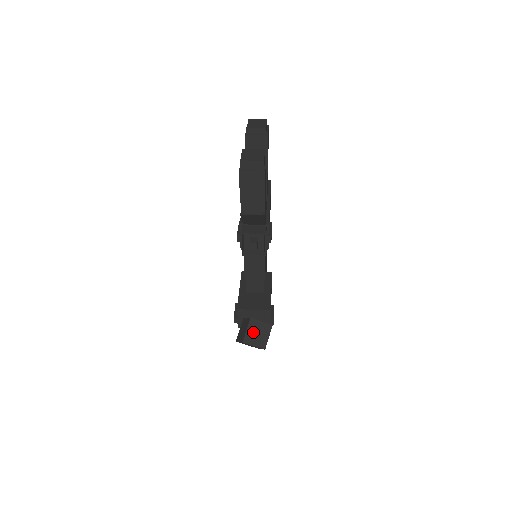
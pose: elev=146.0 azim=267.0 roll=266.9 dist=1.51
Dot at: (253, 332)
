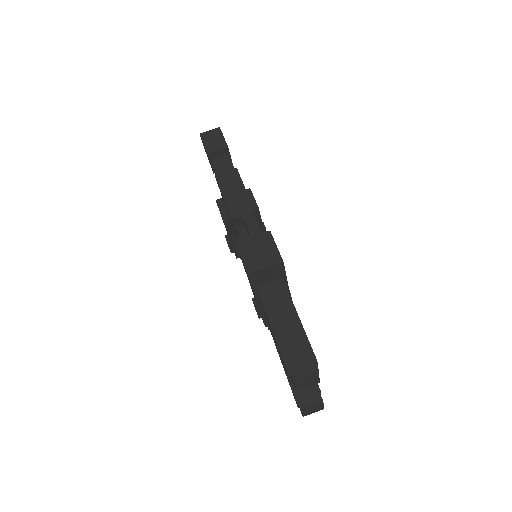
Dot at: occluded
